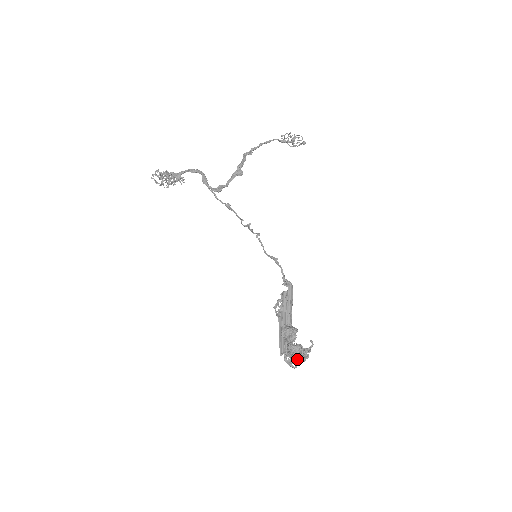
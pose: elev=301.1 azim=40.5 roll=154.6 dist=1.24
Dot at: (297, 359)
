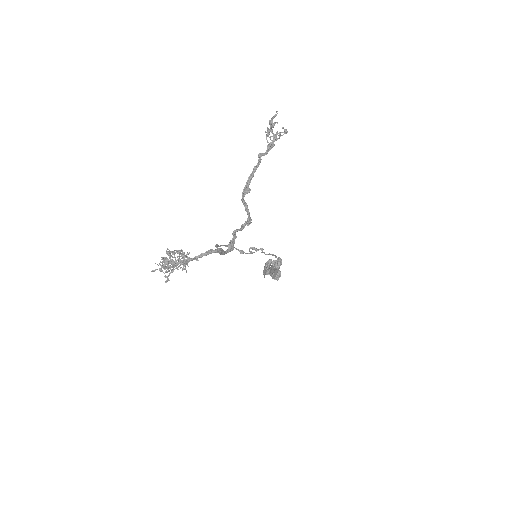
Dot at: occluded
